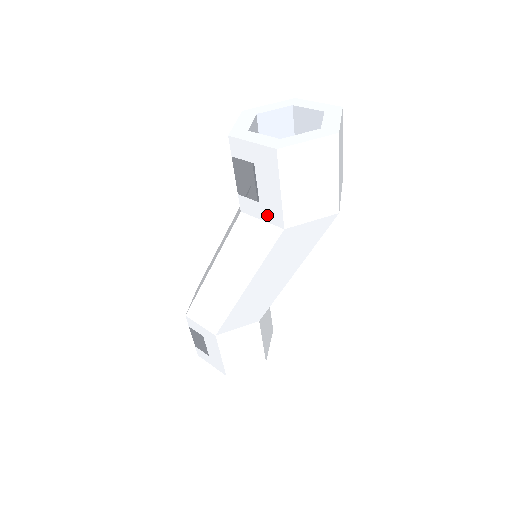
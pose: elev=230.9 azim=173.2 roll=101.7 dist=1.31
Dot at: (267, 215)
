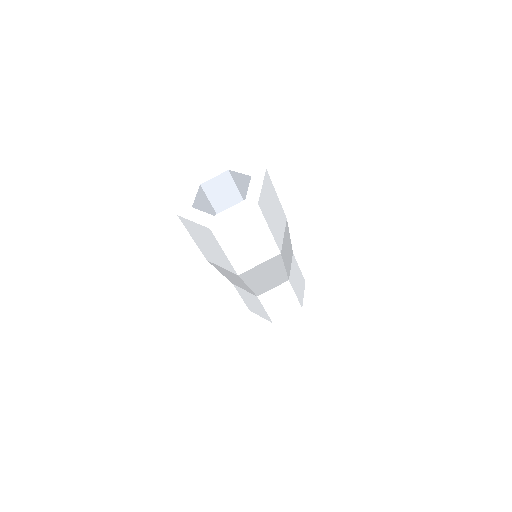
Dot at: occluded
